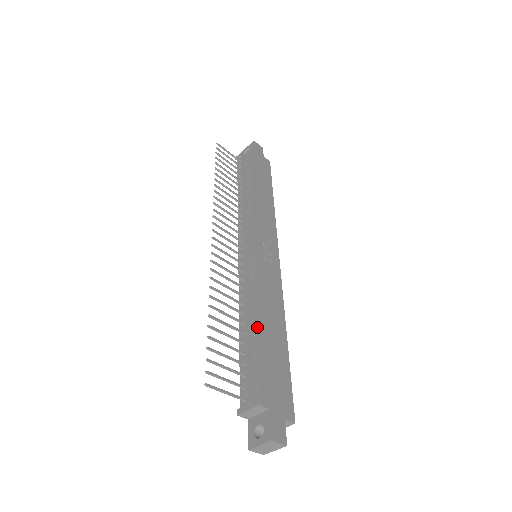
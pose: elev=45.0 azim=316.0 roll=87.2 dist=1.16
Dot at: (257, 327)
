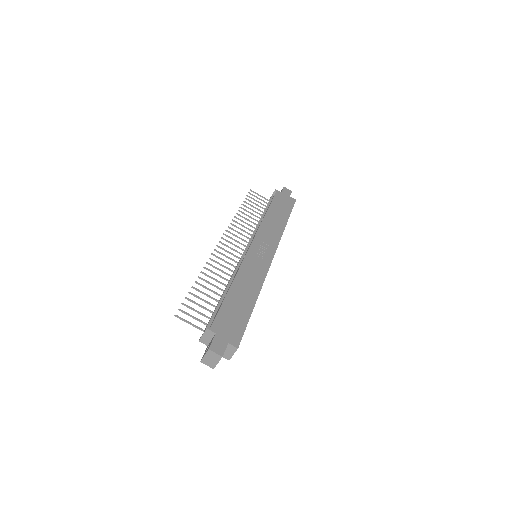
Dot at: (228, 290)
